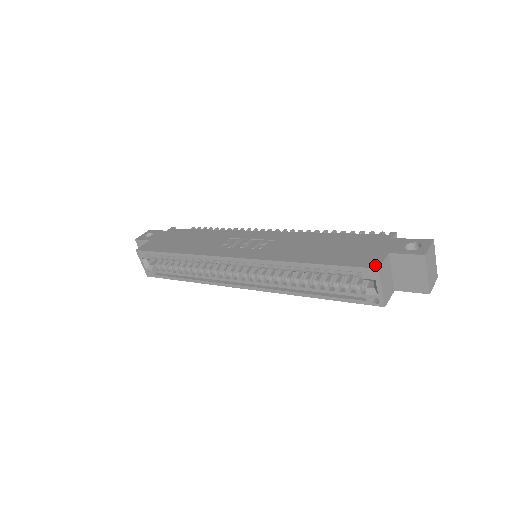
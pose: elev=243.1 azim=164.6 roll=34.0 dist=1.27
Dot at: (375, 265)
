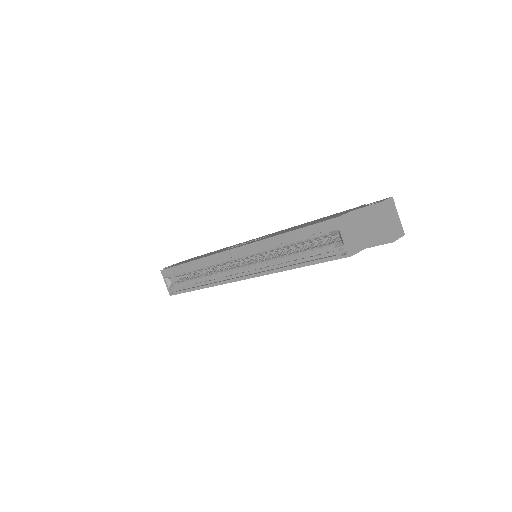
Dot at: (337, 216)
